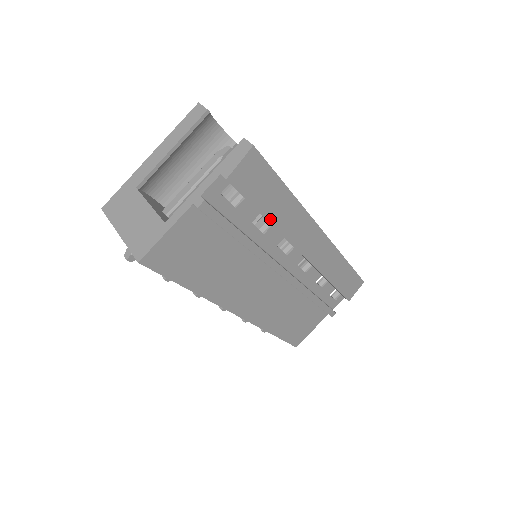
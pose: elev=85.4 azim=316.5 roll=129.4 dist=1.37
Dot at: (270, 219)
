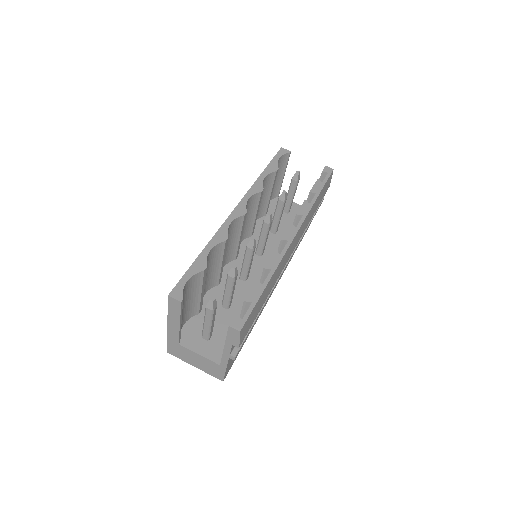
Dot at: occluded
